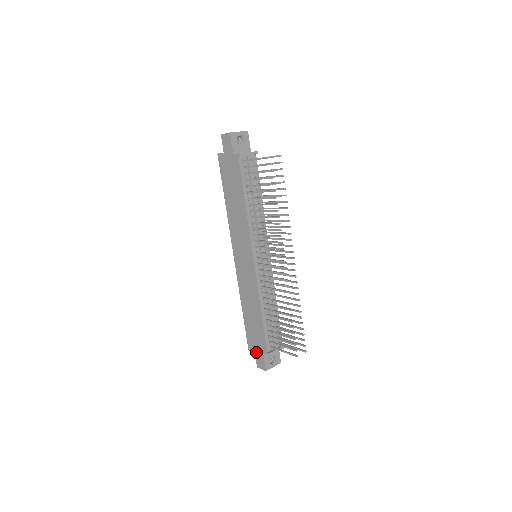
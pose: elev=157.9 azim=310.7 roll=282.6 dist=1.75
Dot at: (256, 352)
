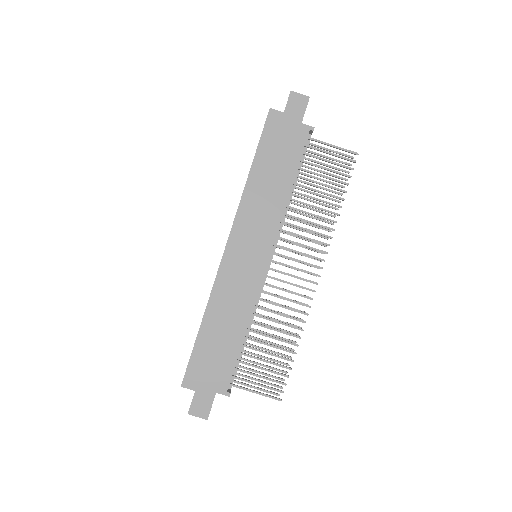
Dot at: (200, 390)
